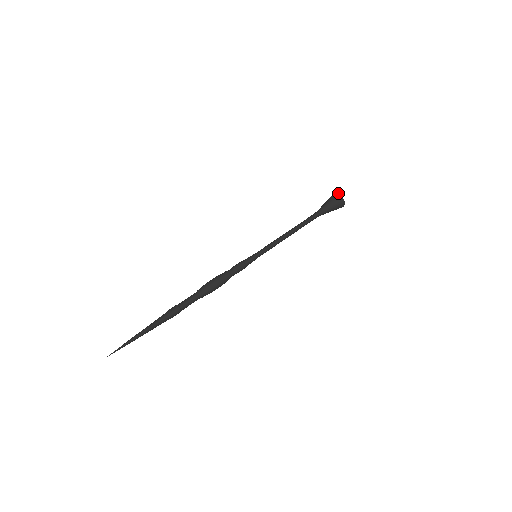
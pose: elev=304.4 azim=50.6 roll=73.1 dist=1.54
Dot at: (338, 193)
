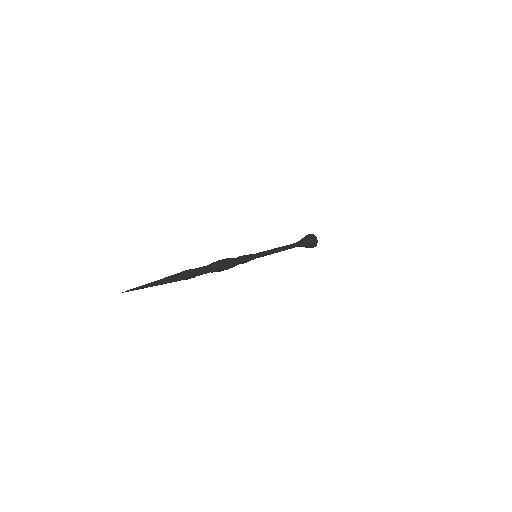
Dot at: occluded
